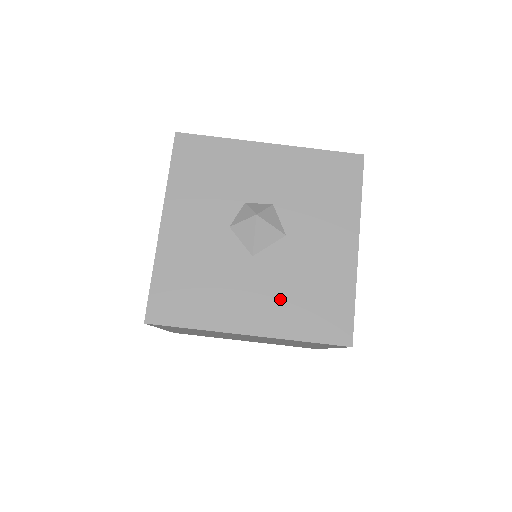
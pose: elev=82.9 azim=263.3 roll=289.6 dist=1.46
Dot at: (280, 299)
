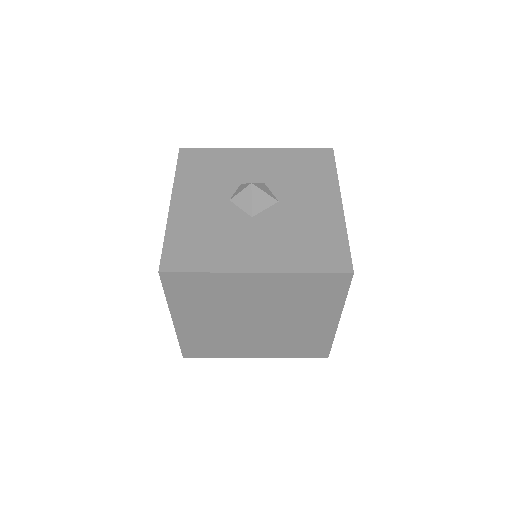
Dot at: (281, 244)
